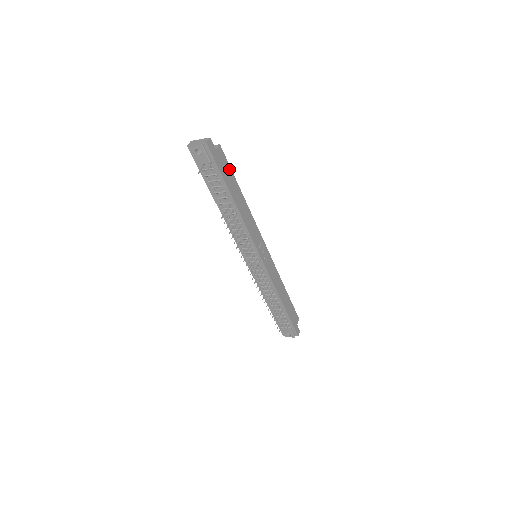
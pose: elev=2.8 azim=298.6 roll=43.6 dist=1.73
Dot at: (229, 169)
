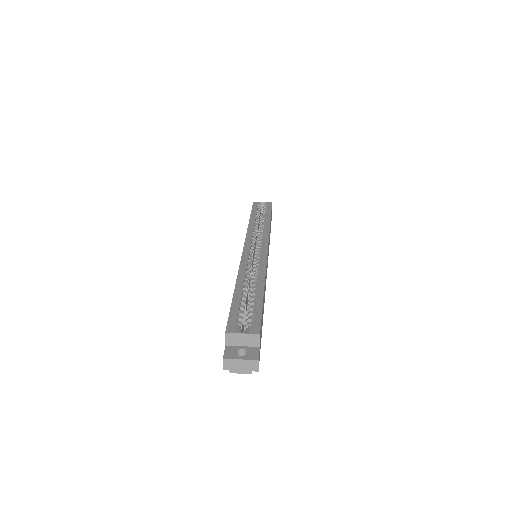
Dot at: (261, 315)
